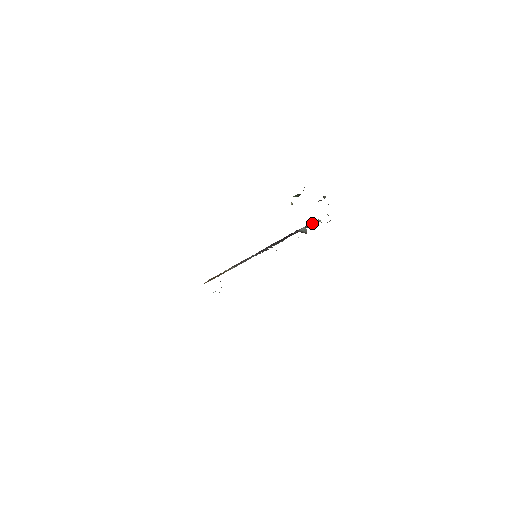
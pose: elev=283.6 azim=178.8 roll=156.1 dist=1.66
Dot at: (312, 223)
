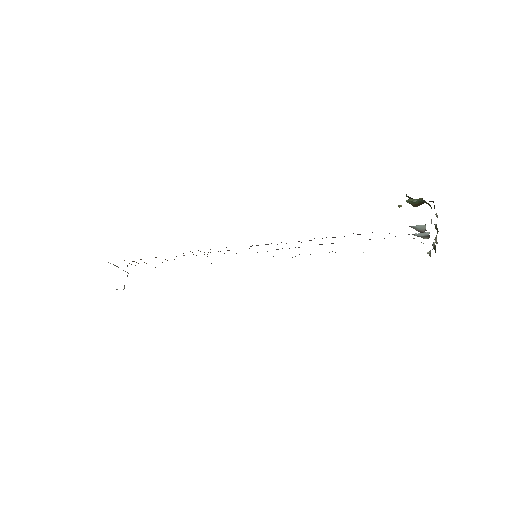
Dot at: (425, 232)
